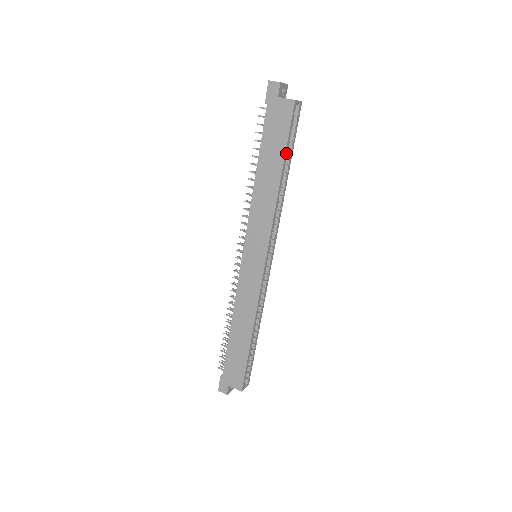
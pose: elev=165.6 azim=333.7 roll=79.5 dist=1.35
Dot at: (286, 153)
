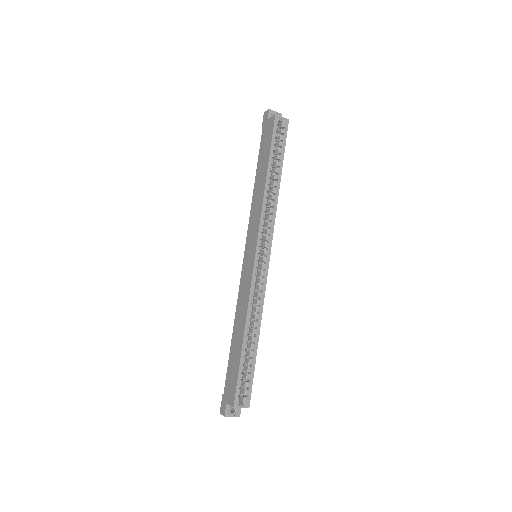
Dot at: (271, 155)
